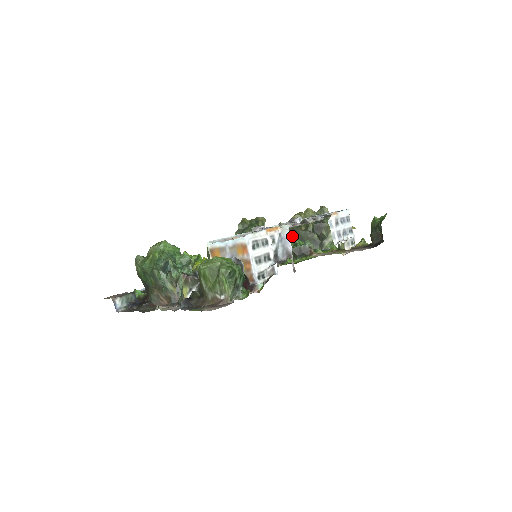
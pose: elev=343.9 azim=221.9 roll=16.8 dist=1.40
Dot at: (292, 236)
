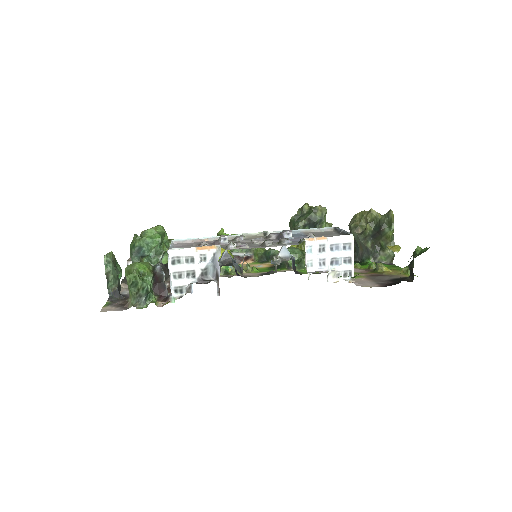
Dot at: occluded
